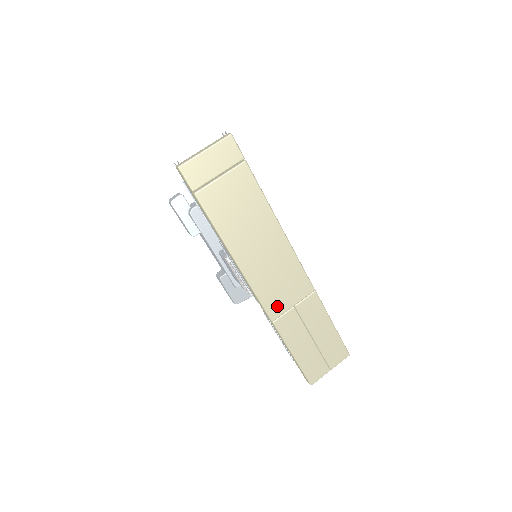
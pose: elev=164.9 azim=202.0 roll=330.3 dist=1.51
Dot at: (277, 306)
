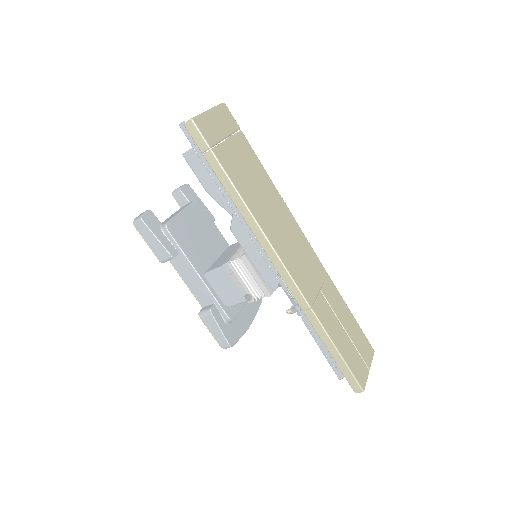
Dot at: (309, 289)
